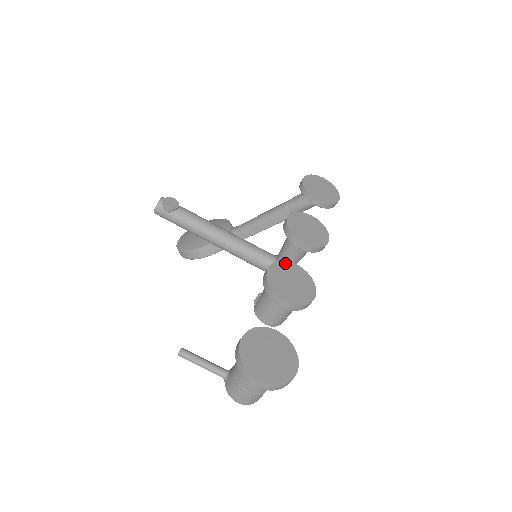
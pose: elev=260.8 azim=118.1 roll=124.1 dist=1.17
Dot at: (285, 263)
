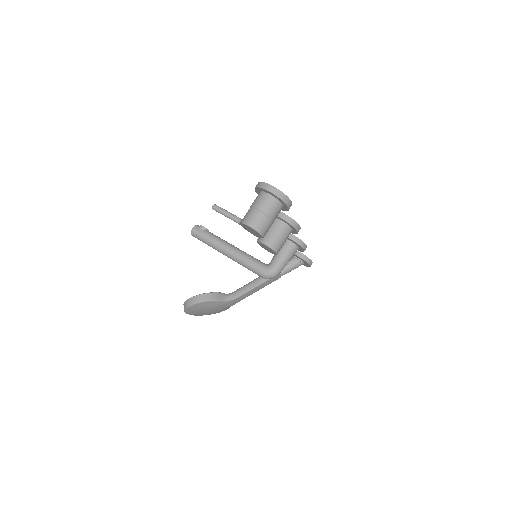
Dot at: occluded
